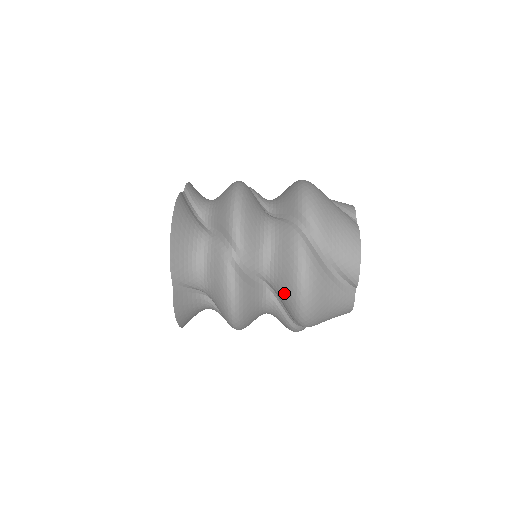
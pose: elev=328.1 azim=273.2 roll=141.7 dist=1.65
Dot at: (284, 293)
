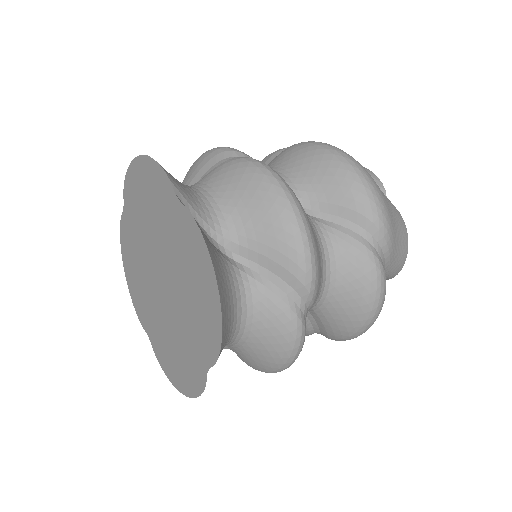
Dot at: (327, 182)
